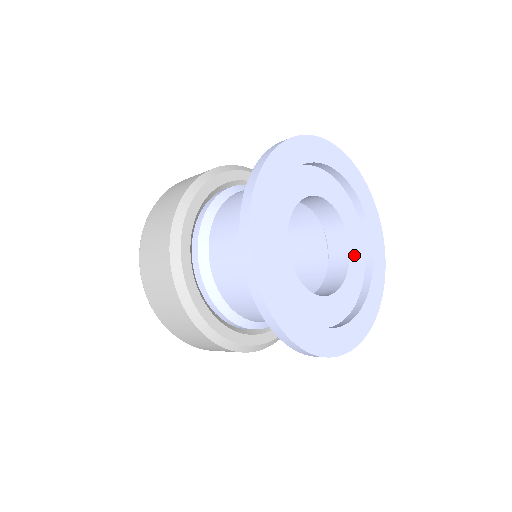
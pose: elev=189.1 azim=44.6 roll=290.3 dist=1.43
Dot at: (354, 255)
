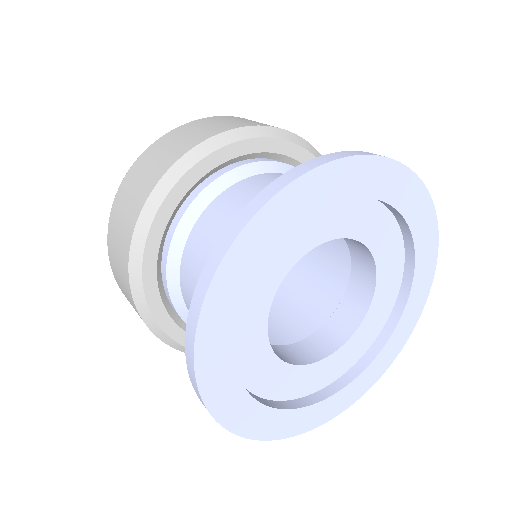
Dot at: (368, 232)
